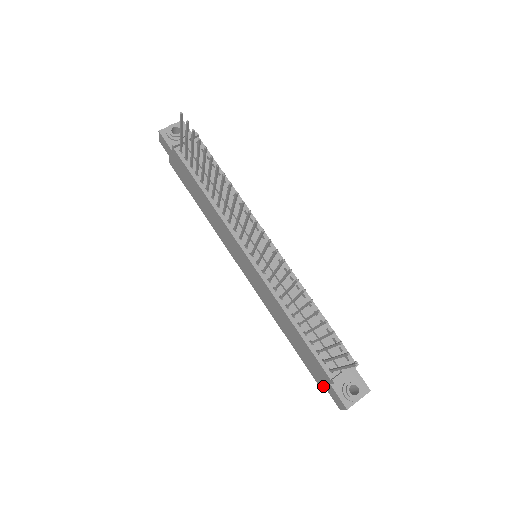
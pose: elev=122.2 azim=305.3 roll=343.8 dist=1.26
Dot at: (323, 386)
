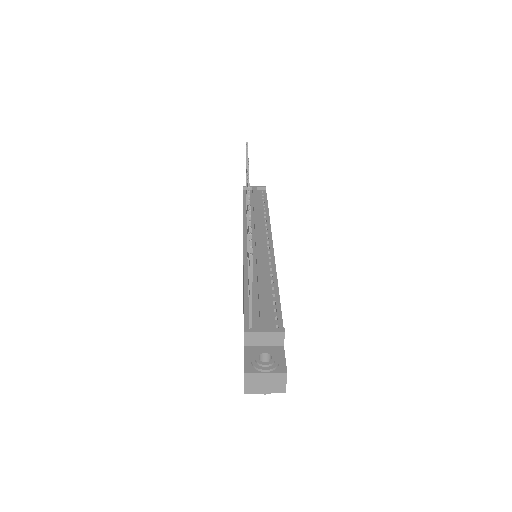
Dot at: occluded
